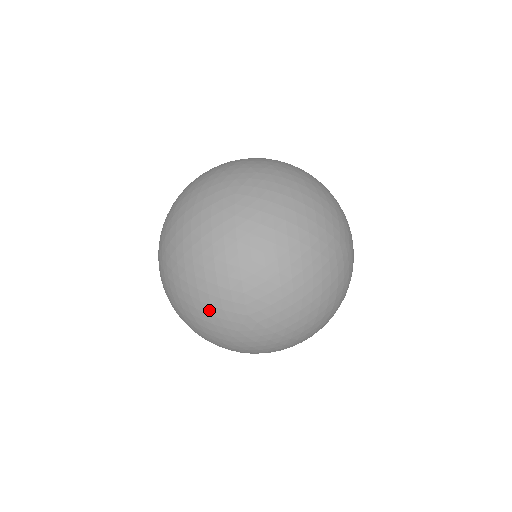
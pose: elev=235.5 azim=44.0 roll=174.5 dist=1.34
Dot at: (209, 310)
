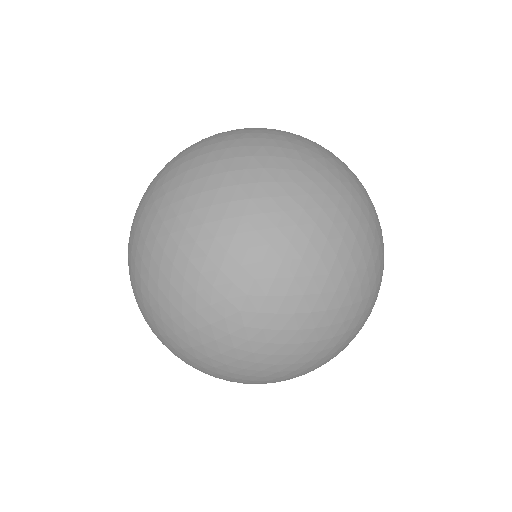
Dot at: occluded
